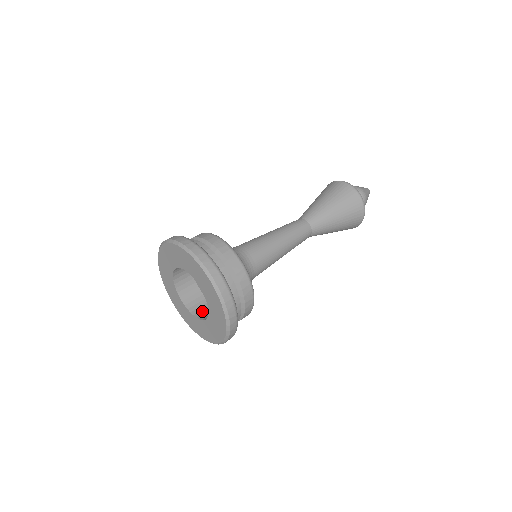
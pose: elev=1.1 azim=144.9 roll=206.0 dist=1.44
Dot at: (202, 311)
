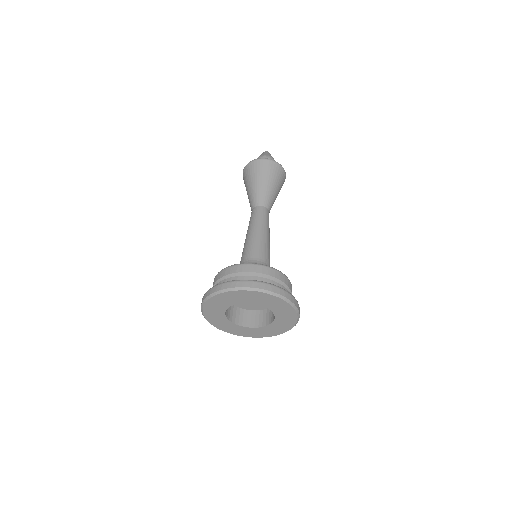
Dot at: (248, 320)
